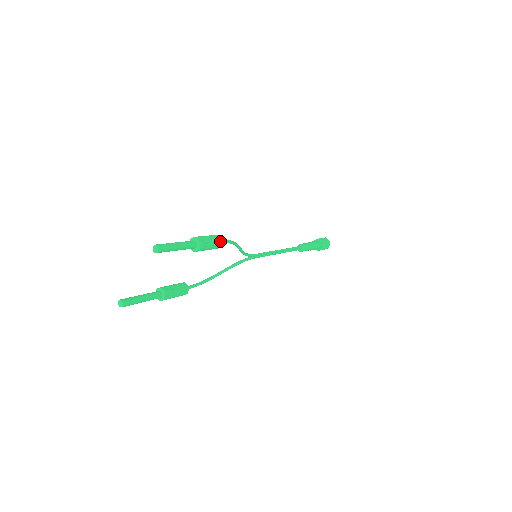
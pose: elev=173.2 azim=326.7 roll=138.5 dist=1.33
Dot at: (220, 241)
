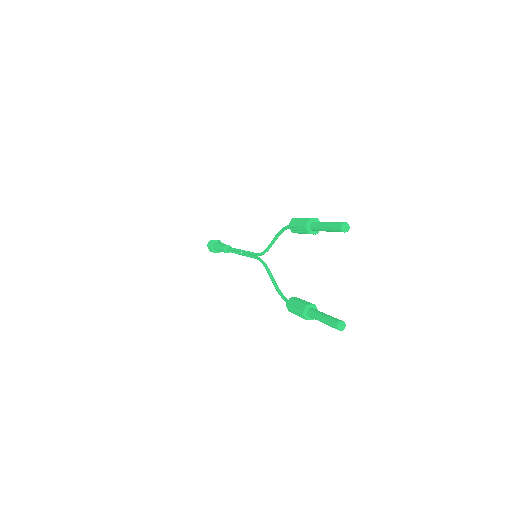
Dot at: occluded
